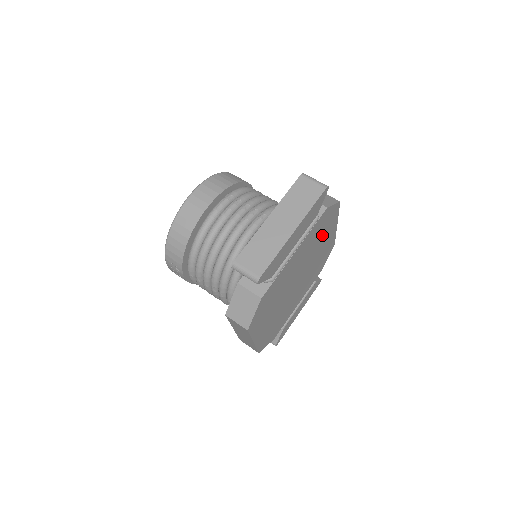
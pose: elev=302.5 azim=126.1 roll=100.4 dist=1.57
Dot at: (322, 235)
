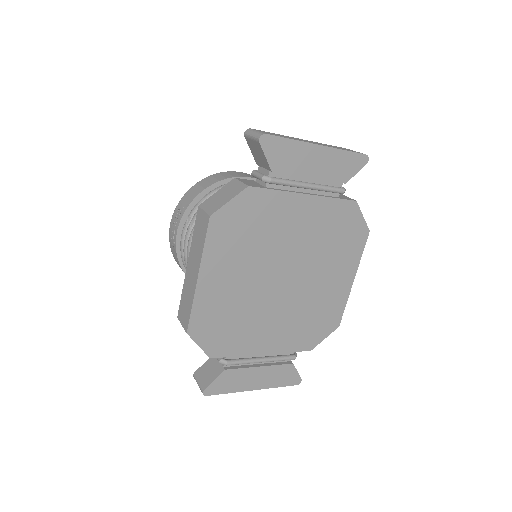
Dot at: (336, 251)
